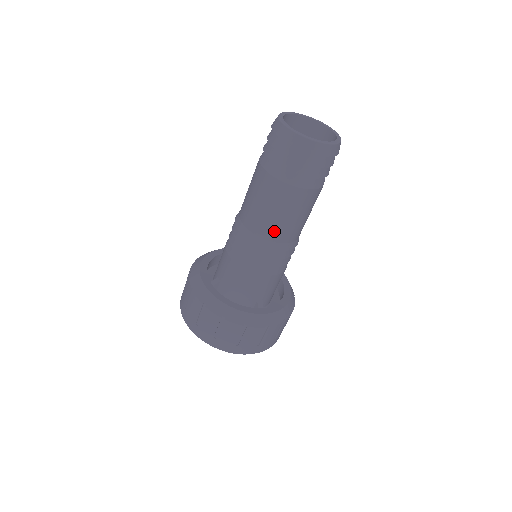
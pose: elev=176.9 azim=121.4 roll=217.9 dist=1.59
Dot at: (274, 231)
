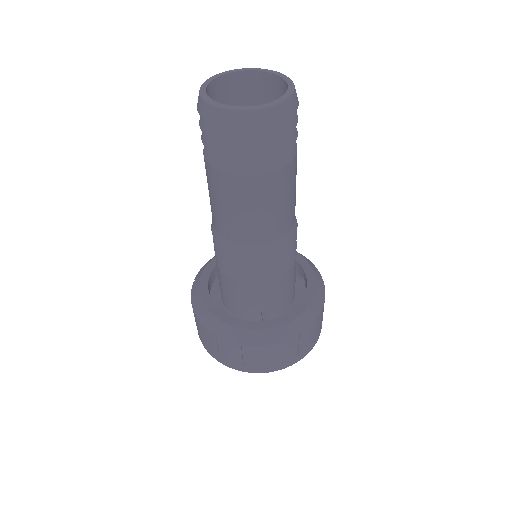
Dot at: (240, 232)
